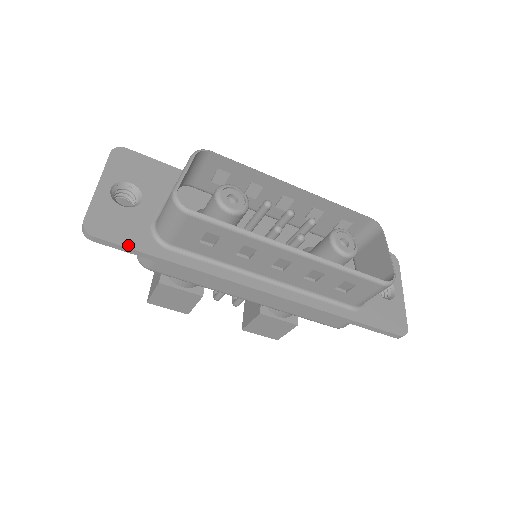
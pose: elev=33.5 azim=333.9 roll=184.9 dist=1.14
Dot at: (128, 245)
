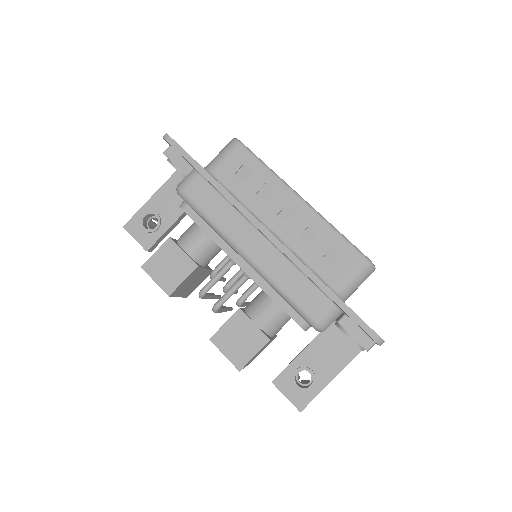
Dot at: (187, 153)
